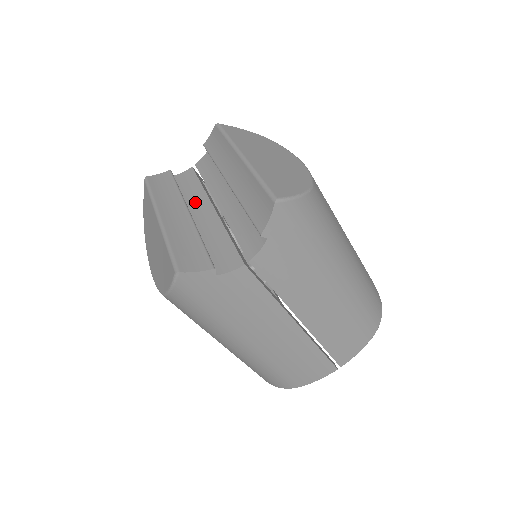
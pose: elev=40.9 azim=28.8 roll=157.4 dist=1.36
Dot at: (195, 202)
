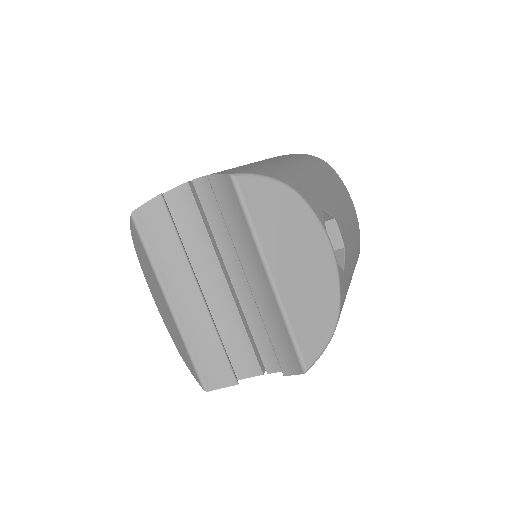
Dot at: (202, 262)
